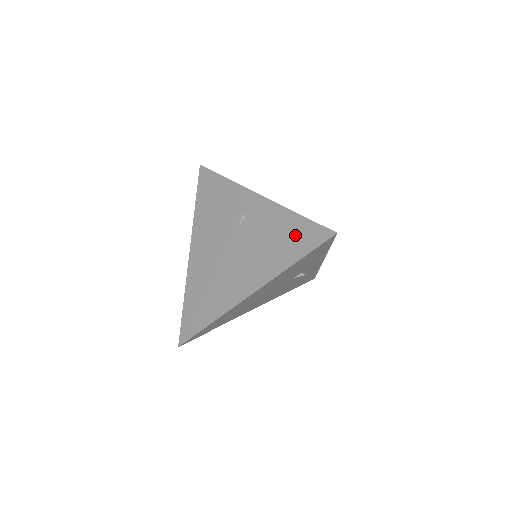
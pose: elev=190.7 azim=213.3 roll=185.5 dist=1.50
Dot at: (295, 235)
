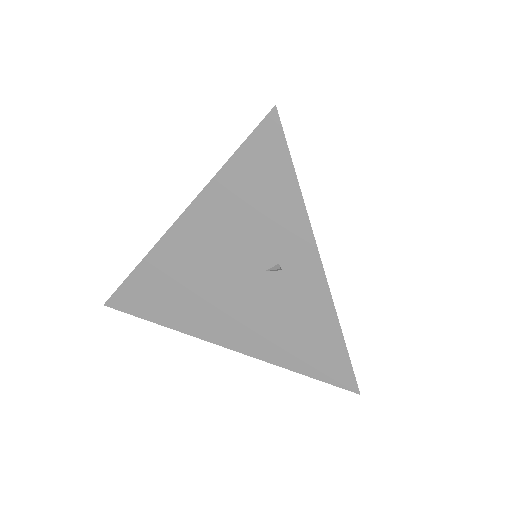
Dot at: occluded
